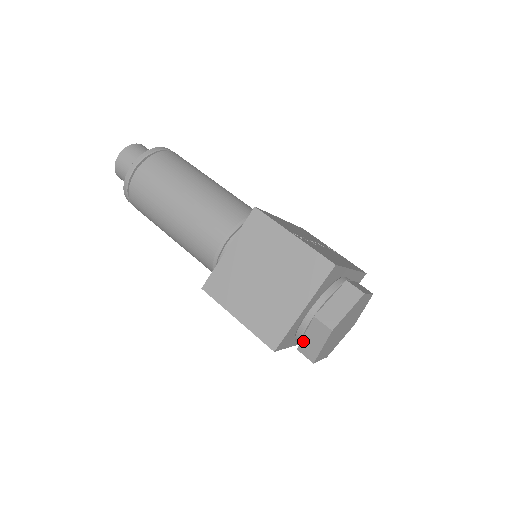
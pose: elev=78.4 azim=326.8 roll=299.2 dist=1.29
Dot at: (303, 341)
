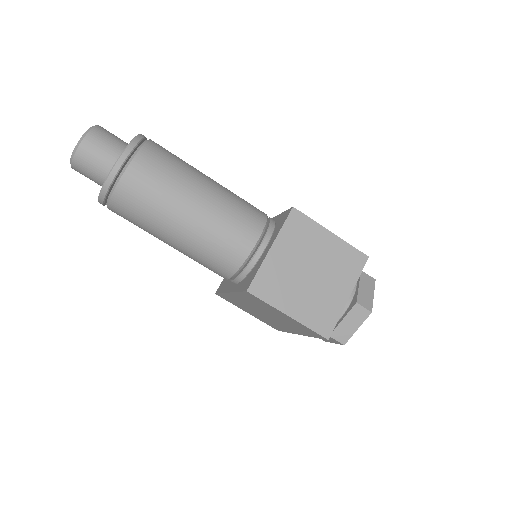
Dot at: (339, 327)
